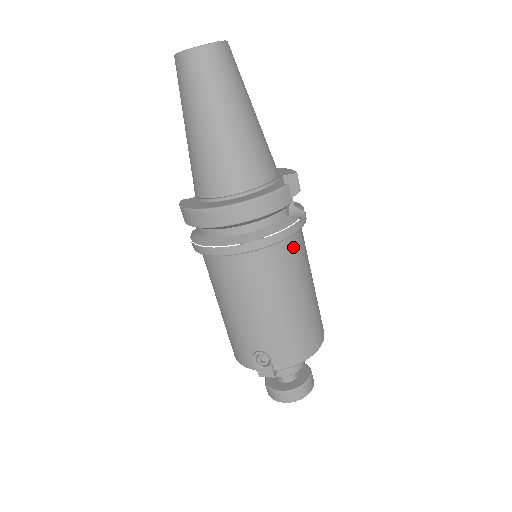
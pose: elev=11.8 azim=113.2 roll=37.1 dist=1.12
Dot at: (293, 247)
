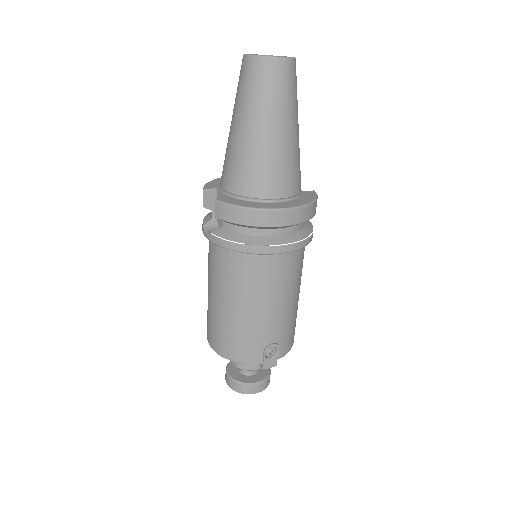
Dot at: occluded
